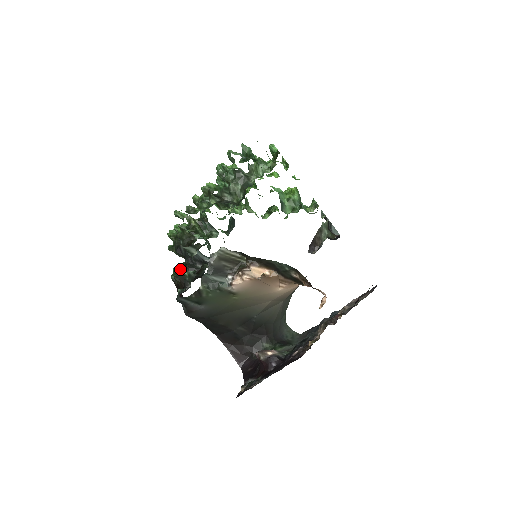
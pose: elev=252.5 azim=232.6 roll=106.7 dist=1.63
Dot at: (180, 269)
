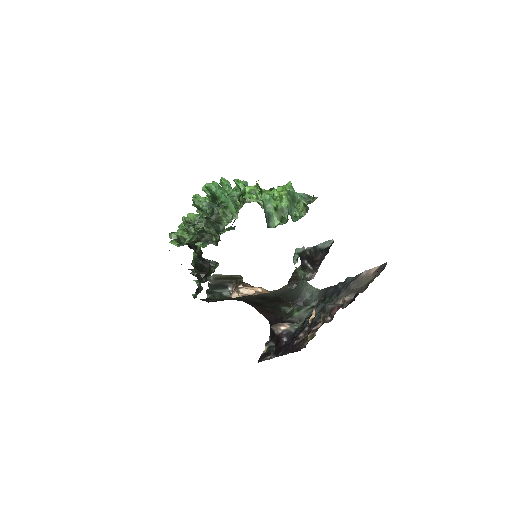
Dot at: (196, 260)
